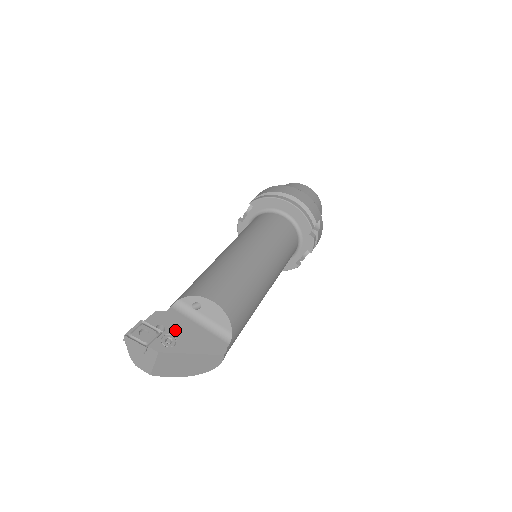
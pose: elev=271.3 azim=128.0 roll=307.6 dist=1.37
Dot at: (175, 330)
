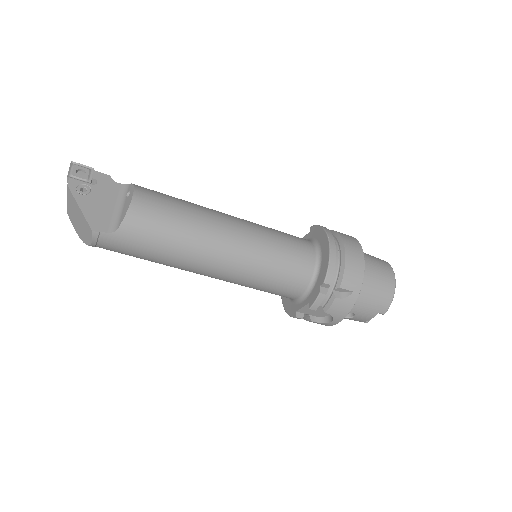
Dot at: (98, 191)
